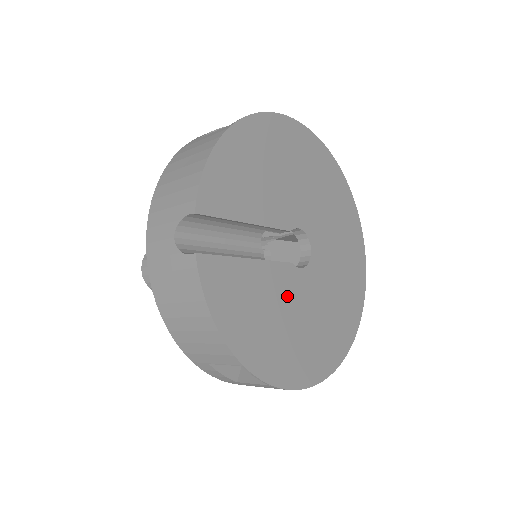
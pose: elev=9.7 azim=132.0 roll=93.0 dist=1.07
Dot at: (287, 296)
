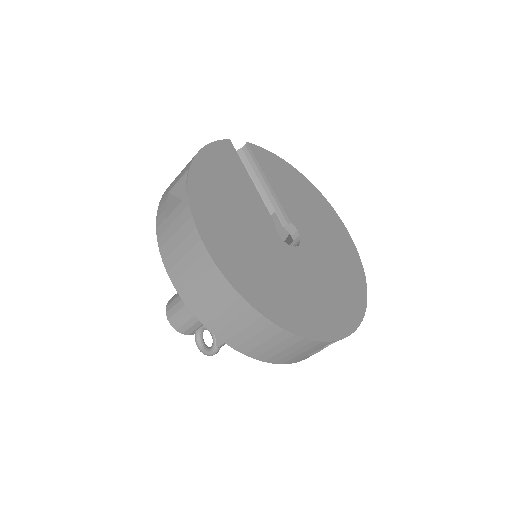
Dot at: (252, 216)
